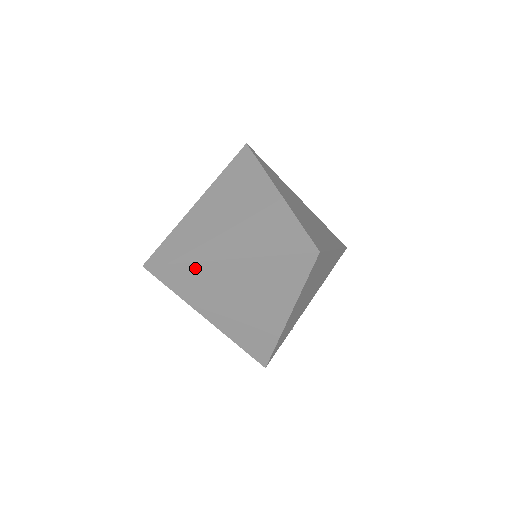
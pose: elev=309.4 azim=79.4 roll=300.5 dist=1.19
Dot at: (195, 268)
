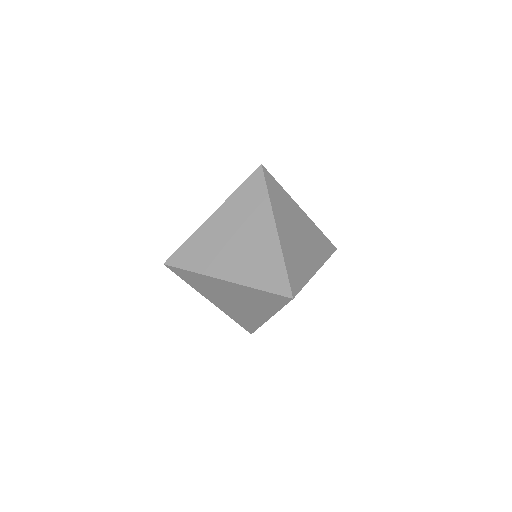
Dot at: (202, 277)
